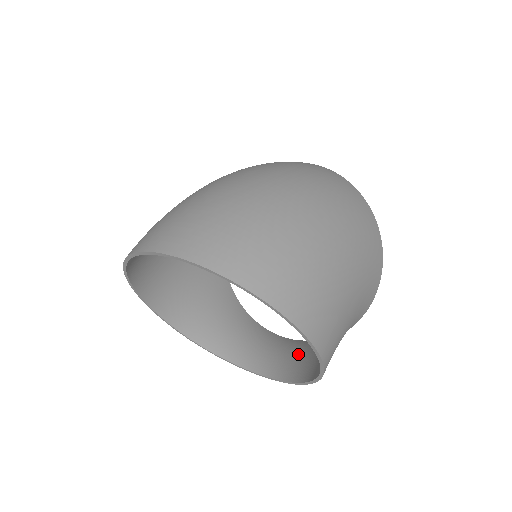
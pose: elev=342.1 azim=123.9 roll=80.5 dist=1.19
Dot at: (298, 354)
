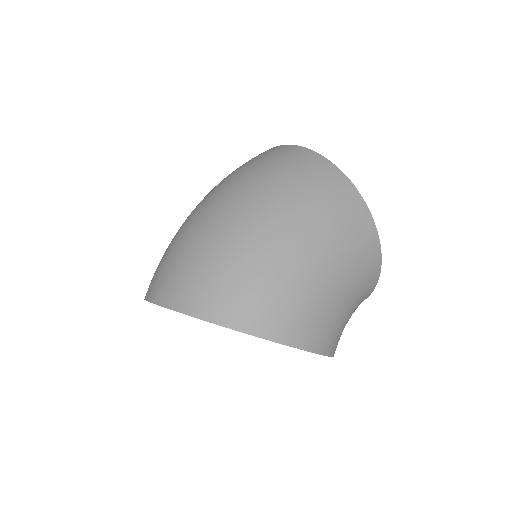
Dot at: occluded
